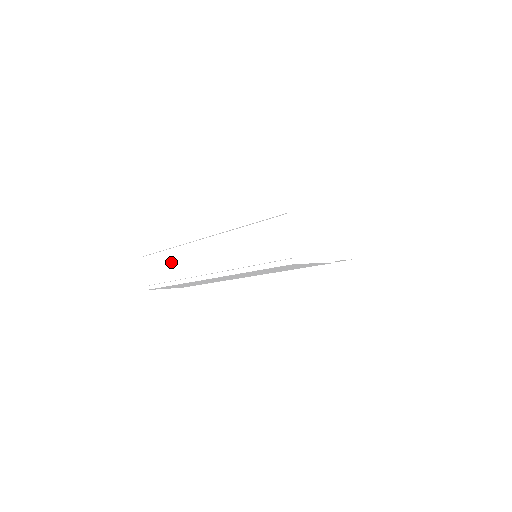
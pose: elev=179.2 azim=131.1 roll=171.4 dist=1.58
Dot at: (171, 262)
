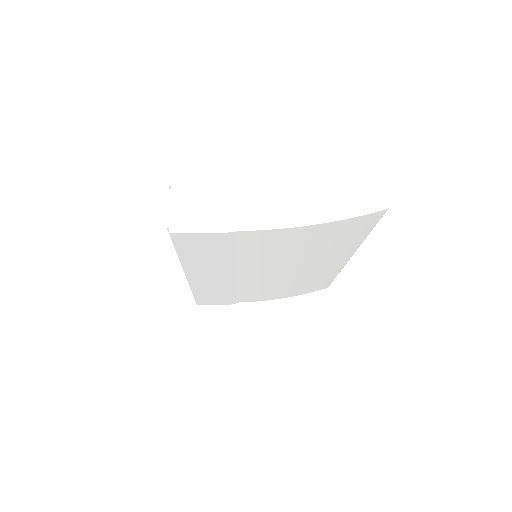
Dot at: occluded
